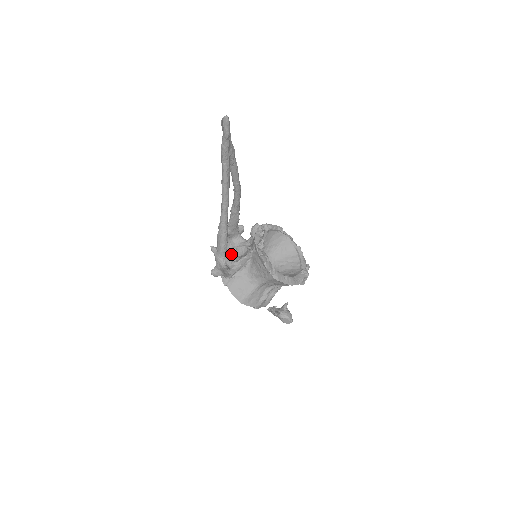
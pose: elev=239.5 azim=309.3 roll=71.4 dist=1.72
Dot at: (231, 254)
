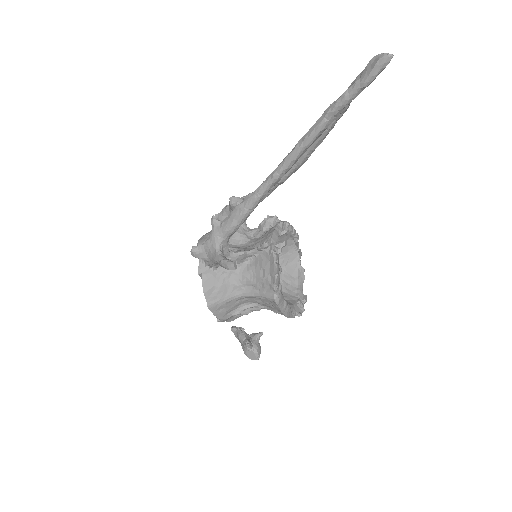
Dot at: occluded
